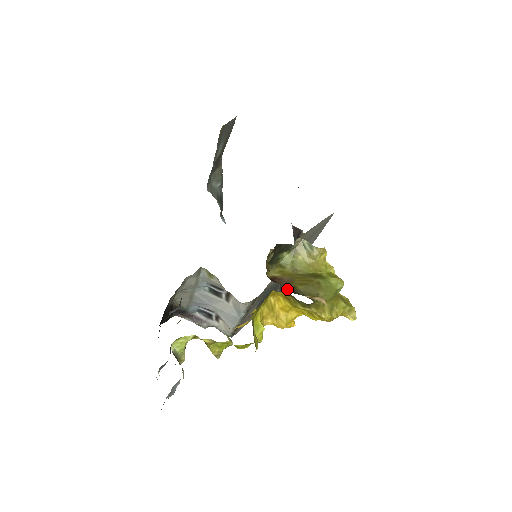
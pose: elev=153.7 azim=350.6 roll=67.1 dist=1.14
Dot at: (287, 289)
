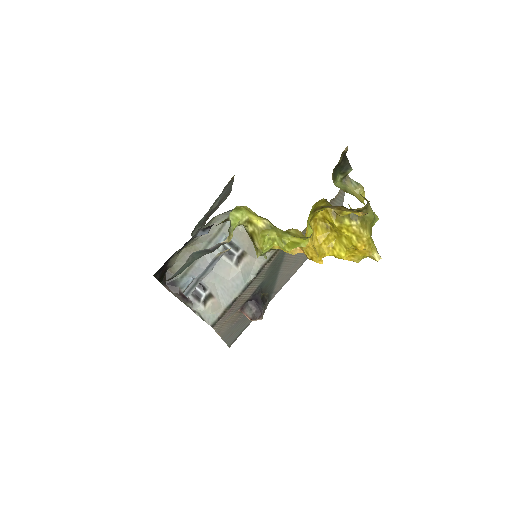
Dot at: occluded
